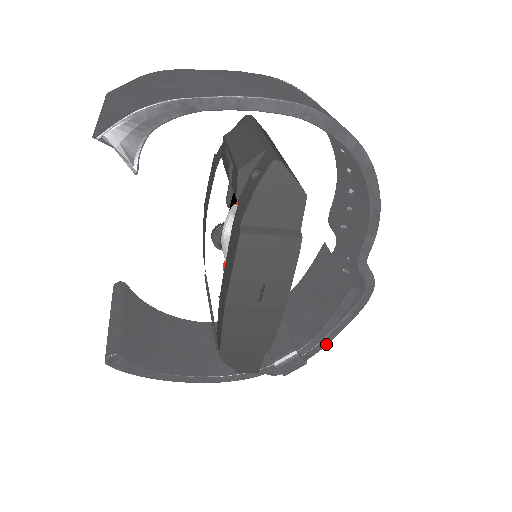
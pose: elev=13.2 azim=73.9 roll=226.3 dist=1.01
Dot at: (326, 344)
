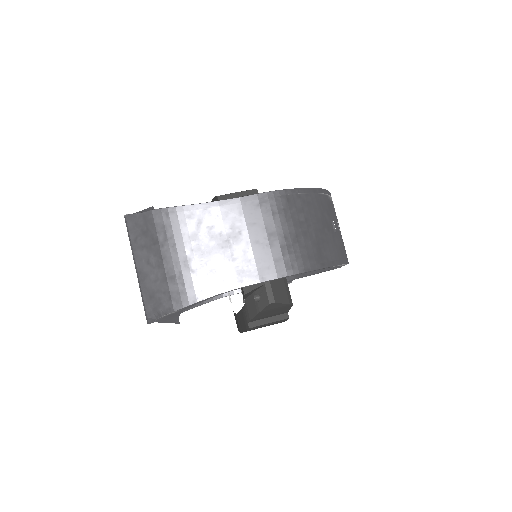
Dot at: occluded
